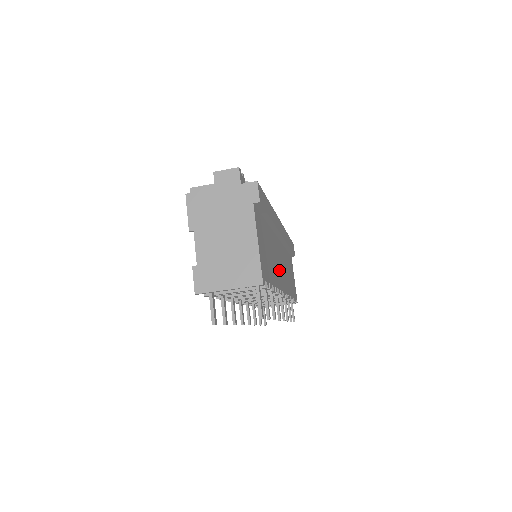
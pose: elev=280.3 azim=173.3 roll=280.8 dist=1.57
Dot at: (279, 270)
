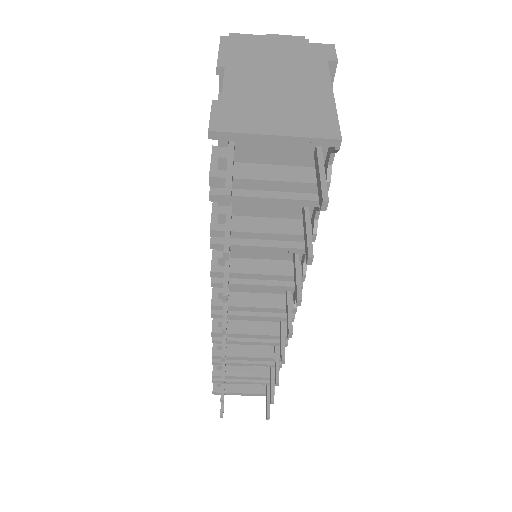
Dot at: occluded
